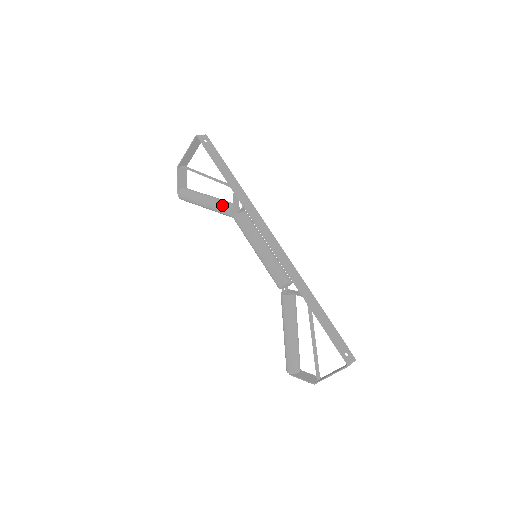
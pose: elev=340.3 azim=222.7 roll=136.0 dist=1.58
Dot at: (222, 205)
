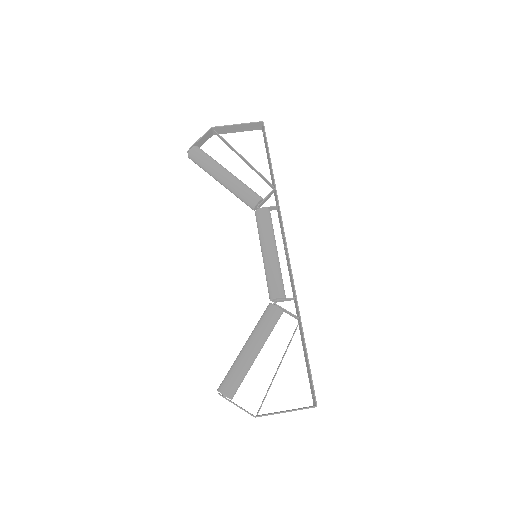
Dot at: (251, 190)
